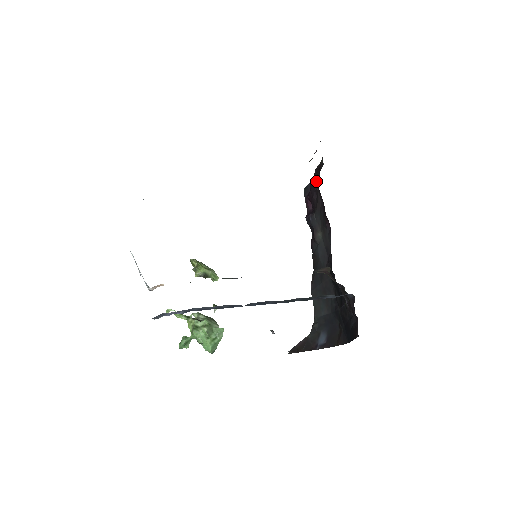
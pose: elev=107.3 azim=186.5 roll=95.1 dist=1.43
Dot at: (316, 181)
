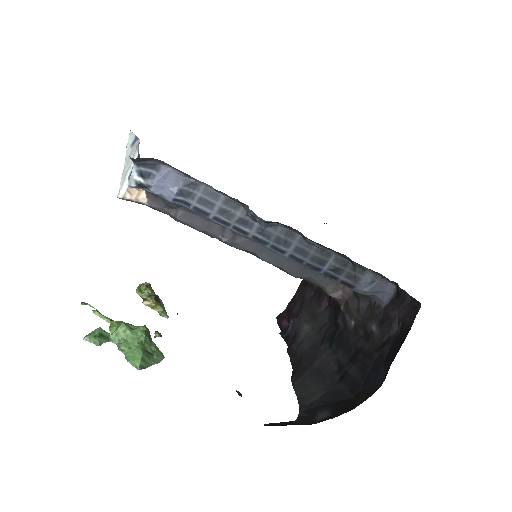
Dot at: (301, 290)
